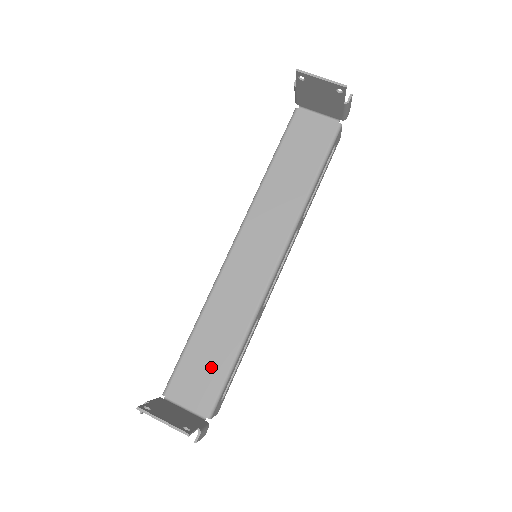
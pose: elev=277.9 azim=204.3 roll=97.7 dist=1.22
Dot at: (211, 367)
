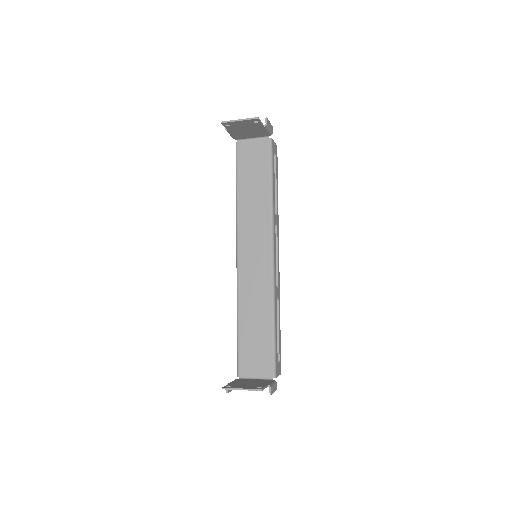
Dot at: (260, 344)
